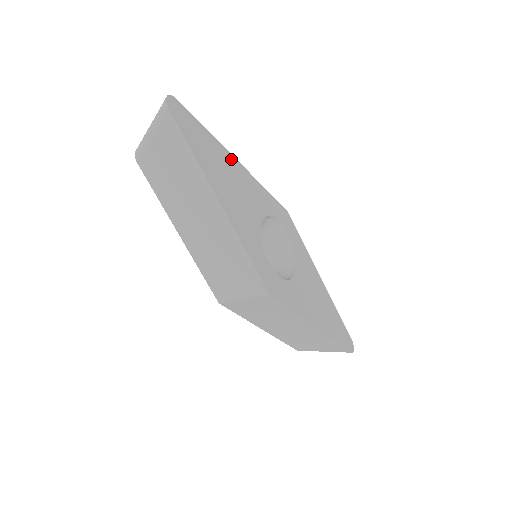
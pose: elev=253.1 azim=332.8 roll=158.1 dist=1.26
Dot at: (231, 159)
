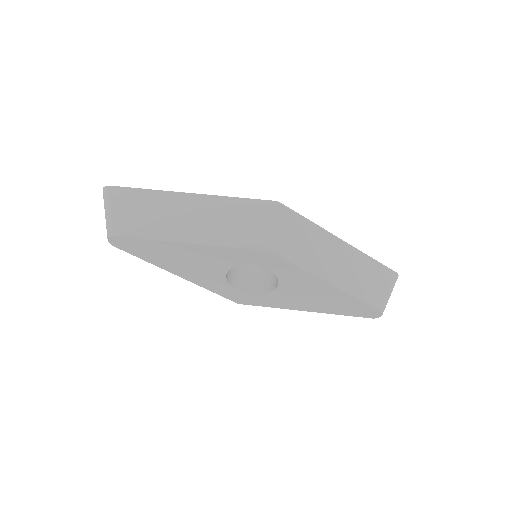
Dot at: occluded
